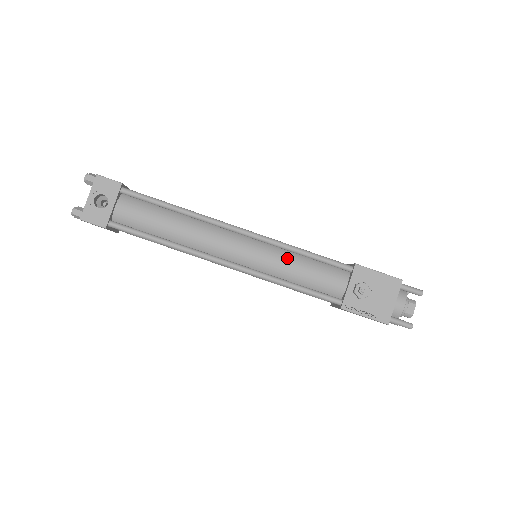
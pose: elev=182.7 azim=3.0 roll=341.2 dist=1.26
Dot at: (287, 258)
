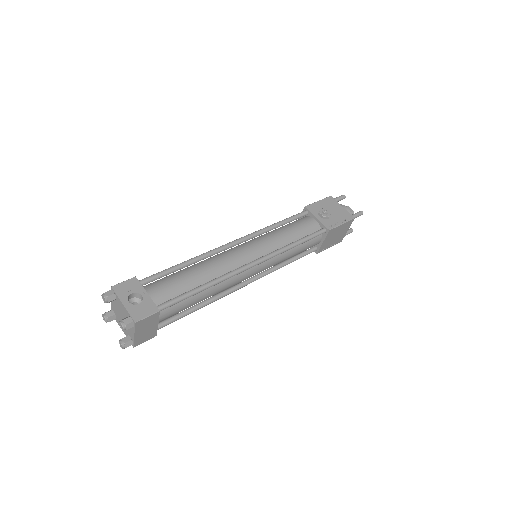
Dot at: (274, 234)
